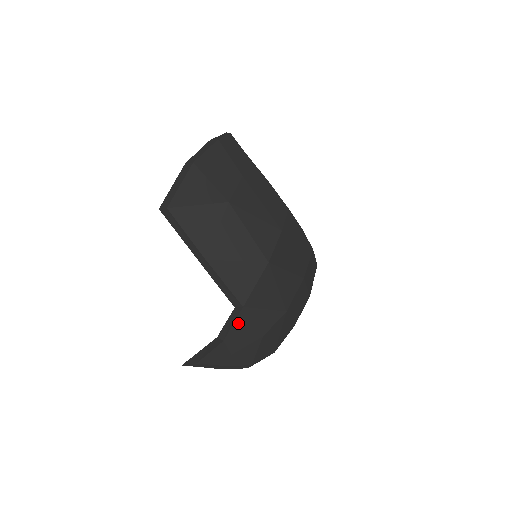
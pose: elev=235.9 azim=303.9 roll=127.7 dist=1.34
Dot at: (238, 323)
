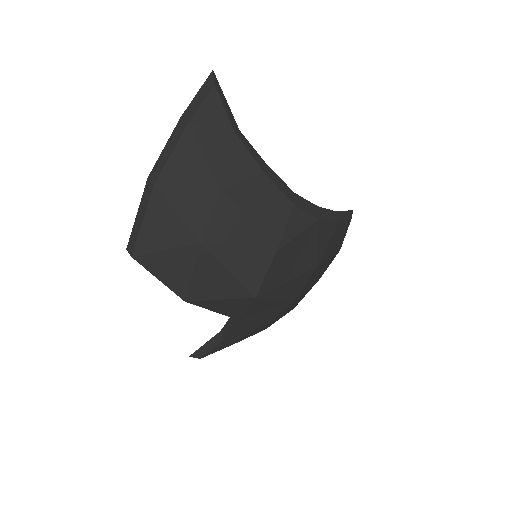
Dot at: (237, 328)
